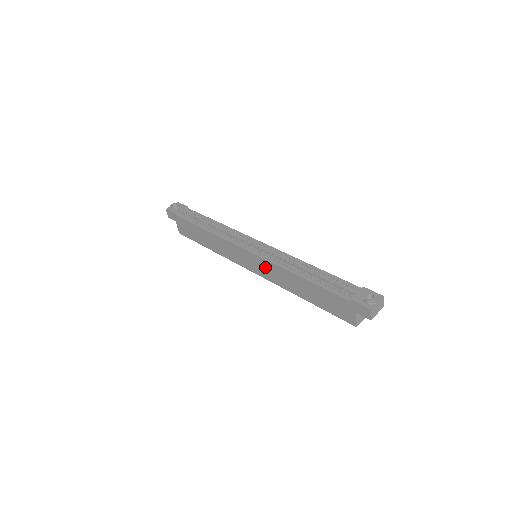
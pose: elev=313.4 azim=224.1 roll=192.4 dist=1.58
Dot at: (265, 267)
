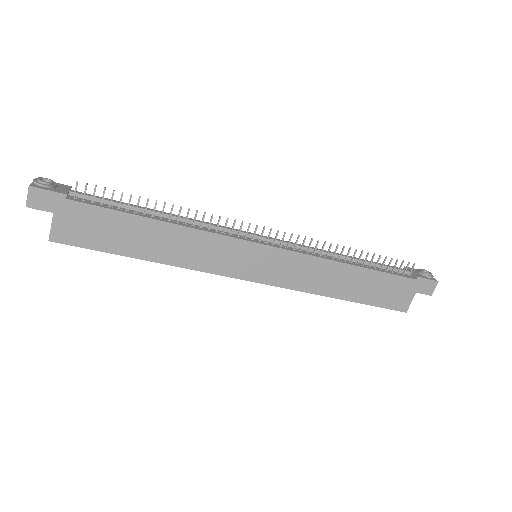
Dot at: (289, 265)
